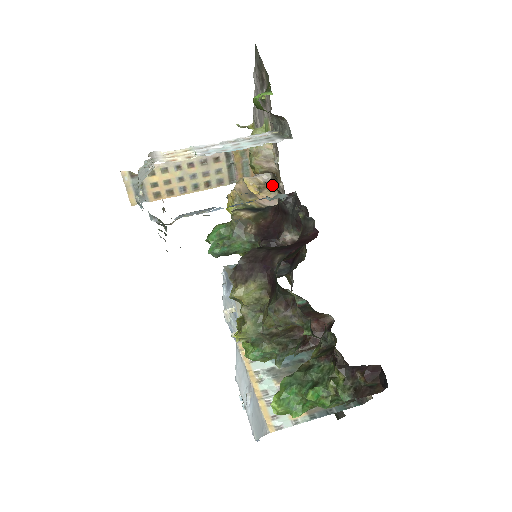
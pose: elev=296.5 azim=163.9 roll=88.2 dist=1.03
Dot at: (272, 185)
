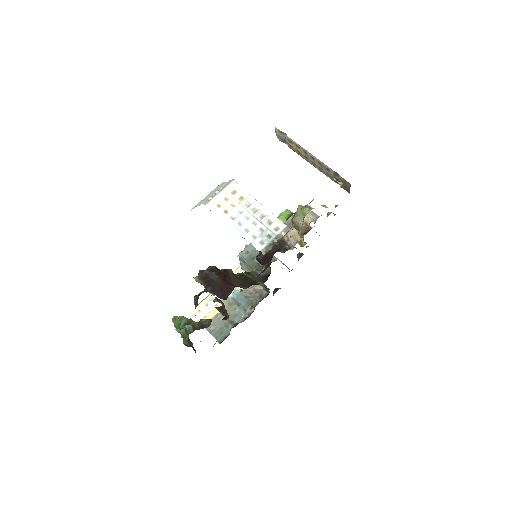
Dot at: (304, 233)
